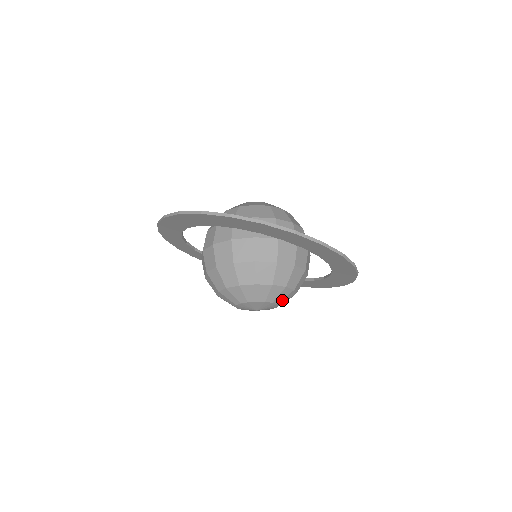
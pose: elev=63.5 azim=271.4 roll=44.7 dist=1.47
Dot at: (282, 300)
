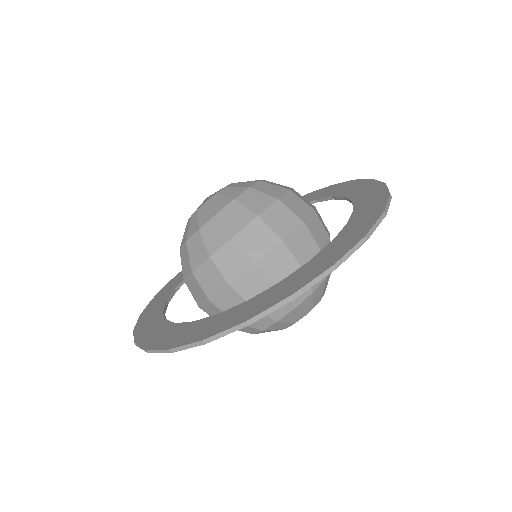
Dot at: (314, 302)
